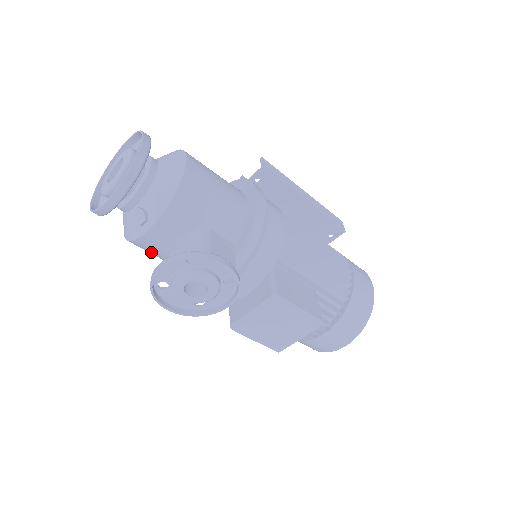
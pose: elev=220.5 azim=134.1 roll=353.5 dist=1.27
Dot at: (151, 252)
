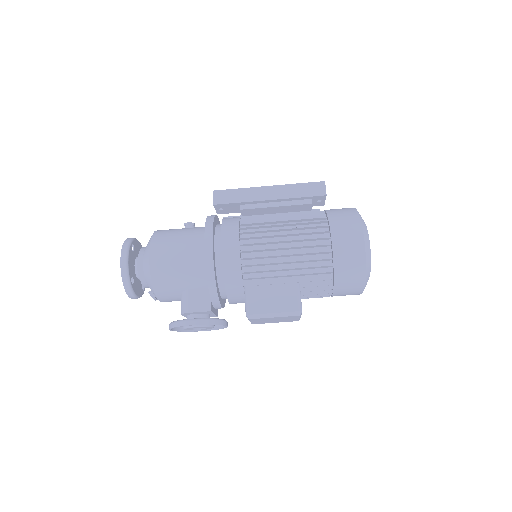
Dot at: occluded
